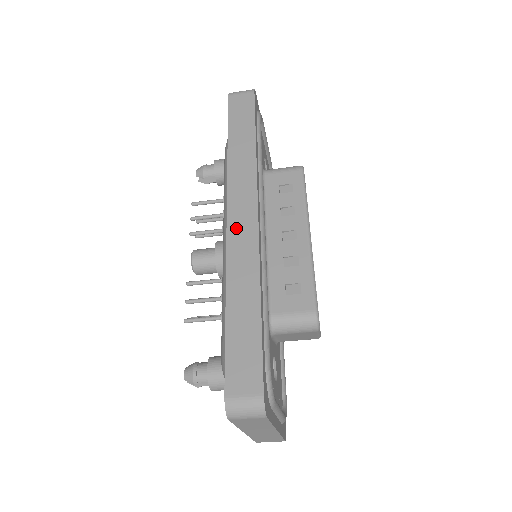
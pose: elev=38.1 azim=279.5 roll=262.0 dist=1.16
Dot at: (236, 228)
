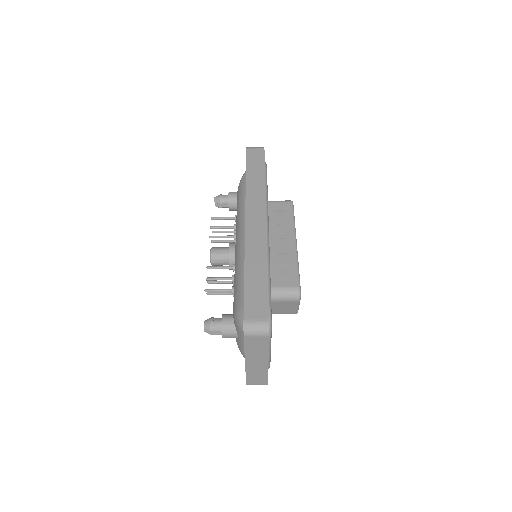
Dot at: (252, 227)
